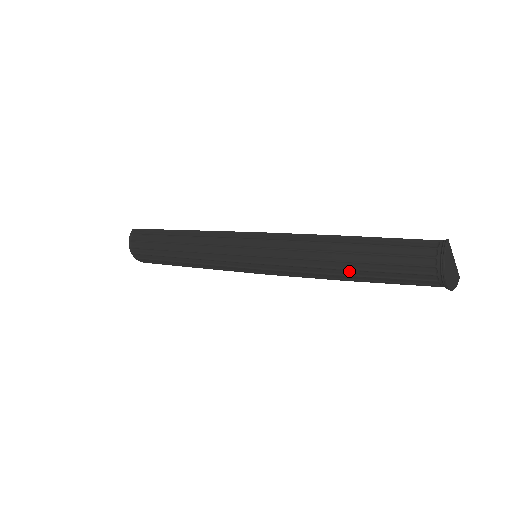
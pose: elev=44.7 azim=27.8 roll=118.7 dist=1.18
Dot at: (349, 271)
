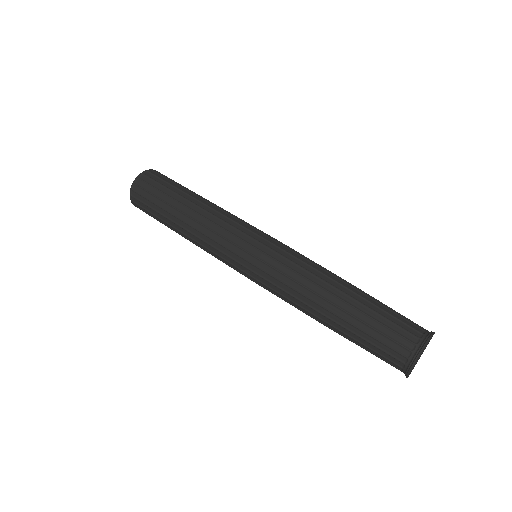
Dot at: (344, 304)
